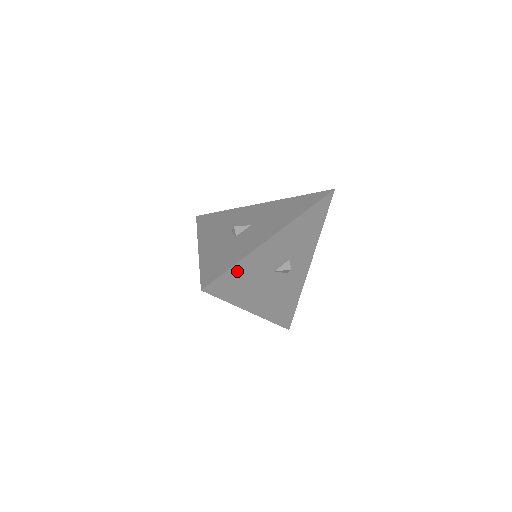
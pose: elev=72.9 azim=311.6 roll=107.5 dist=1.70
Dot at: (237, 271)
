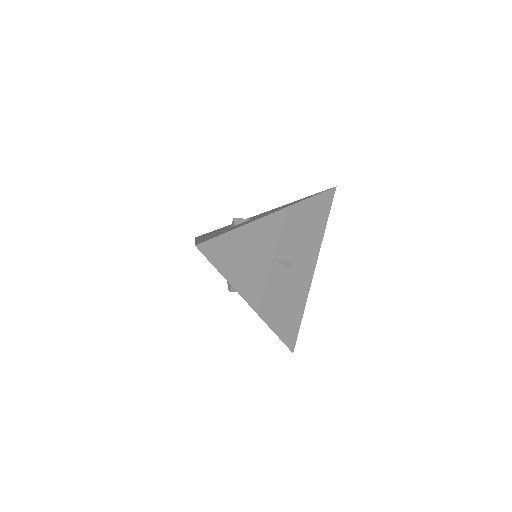
Dot at: (235, 240)
